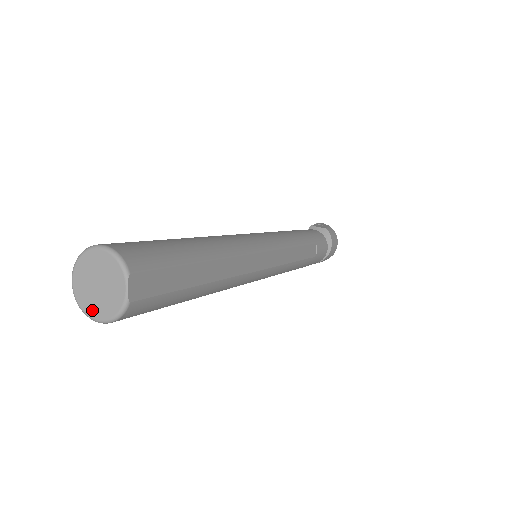
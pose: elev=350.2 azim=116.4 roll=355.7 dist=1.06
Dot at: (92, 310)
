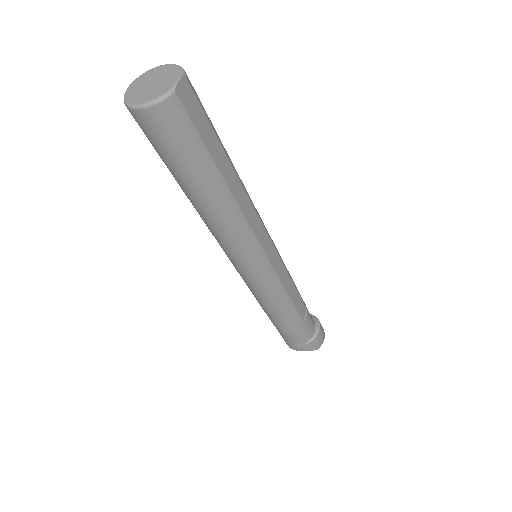
Dot at: (136, 99)
